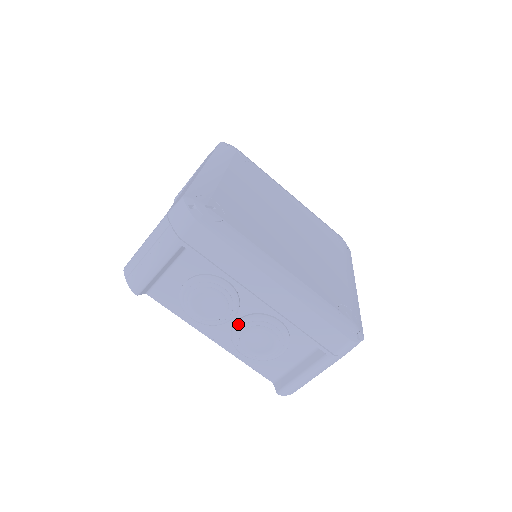
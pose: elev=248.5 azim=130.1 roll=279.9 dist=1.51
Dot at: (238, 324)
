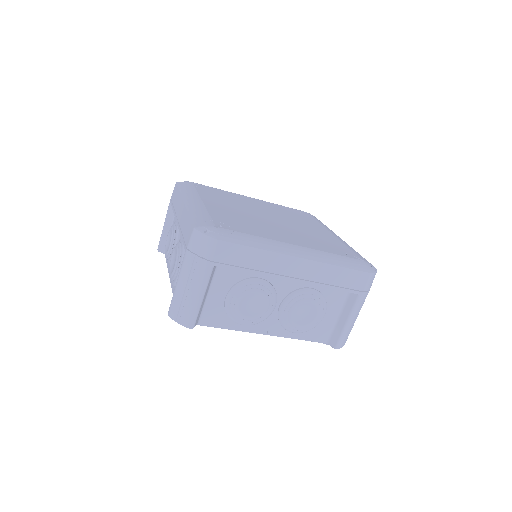
Dot at: (281, 309)
